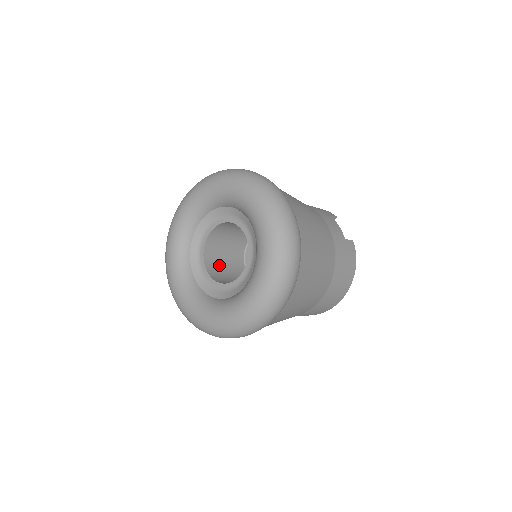
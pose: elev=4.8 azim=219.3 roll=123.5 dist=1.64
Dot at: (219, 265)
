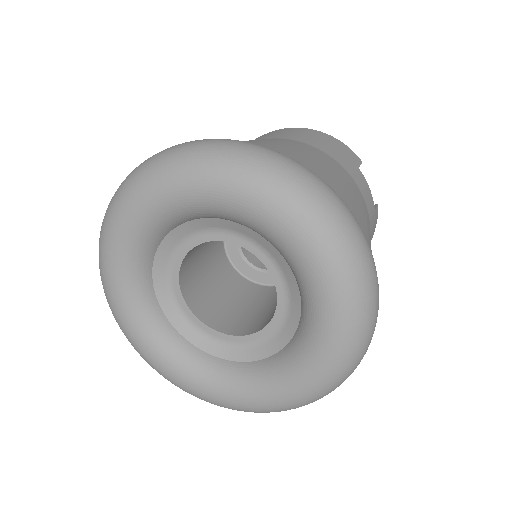
Dot at: (197, 274)
